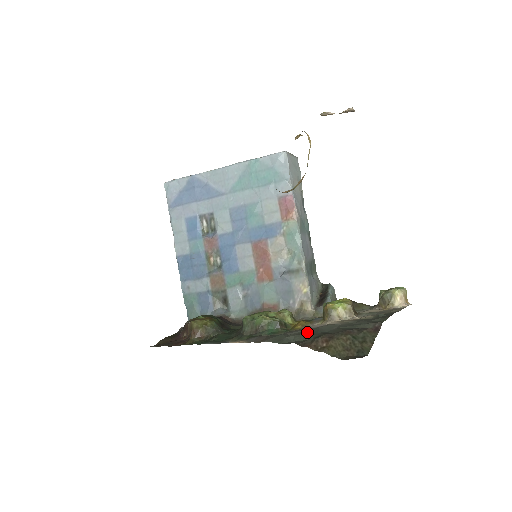
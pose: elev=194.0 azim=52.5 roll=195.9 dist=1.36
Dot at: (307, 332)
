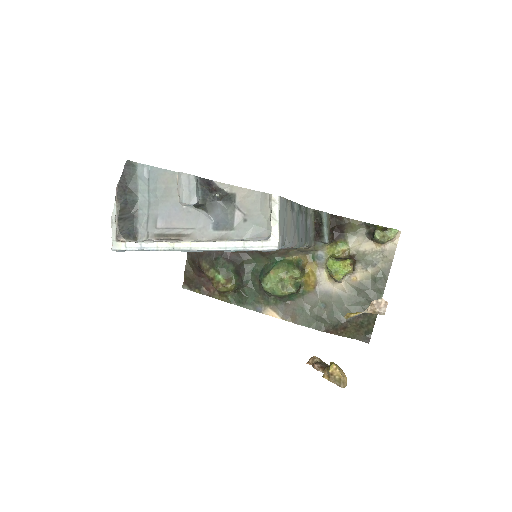
Dot at: (324, 310)
